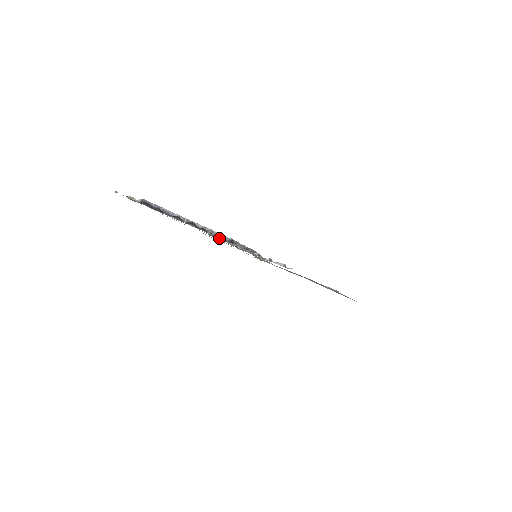
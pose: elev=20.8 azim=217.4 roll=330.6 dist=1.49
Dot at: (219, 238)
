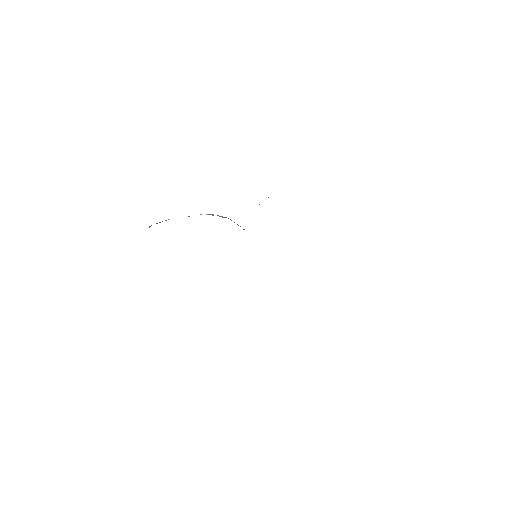
Dot at: occluded
